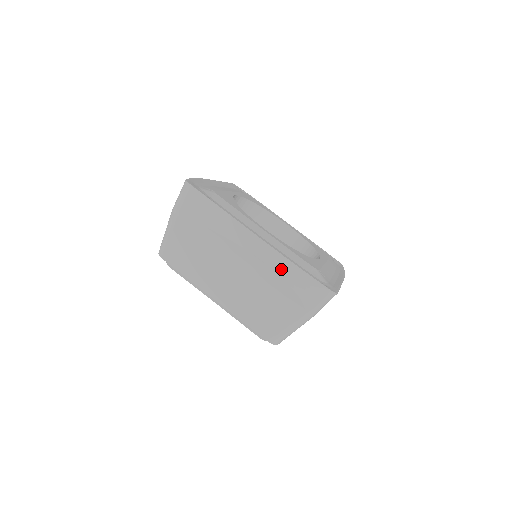
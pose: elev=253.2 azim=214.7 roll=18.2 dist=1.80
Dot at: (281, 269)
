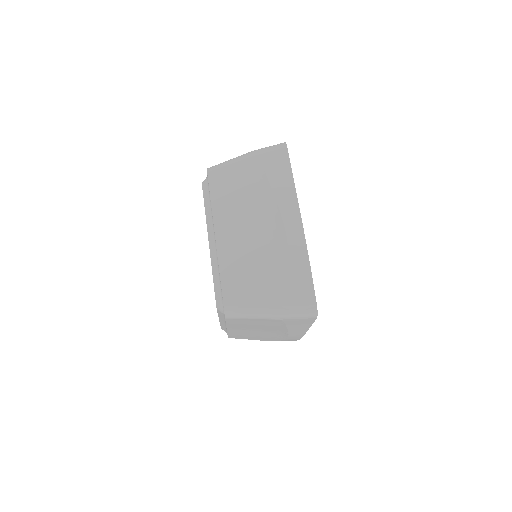
Dot at: (296, 257)
